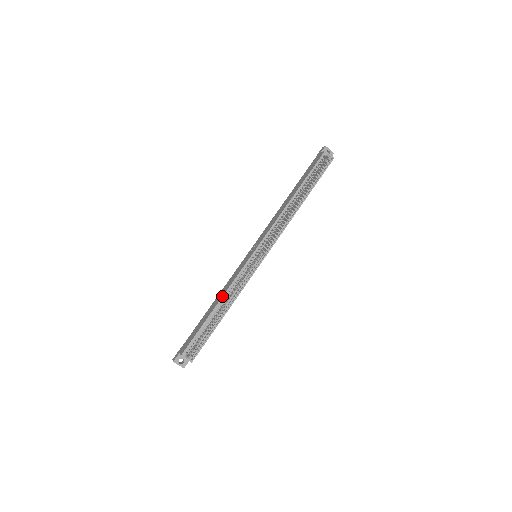
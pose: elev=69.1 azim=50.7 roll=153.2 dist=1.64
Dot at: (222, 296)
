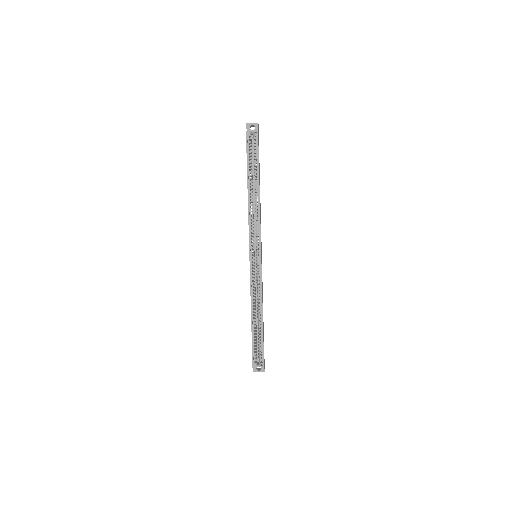
Dot at: occluded
